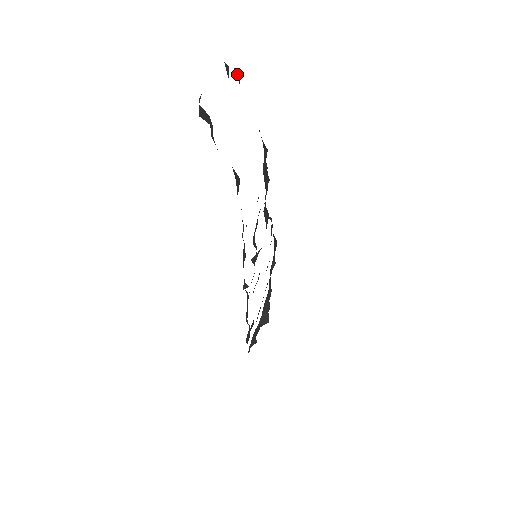
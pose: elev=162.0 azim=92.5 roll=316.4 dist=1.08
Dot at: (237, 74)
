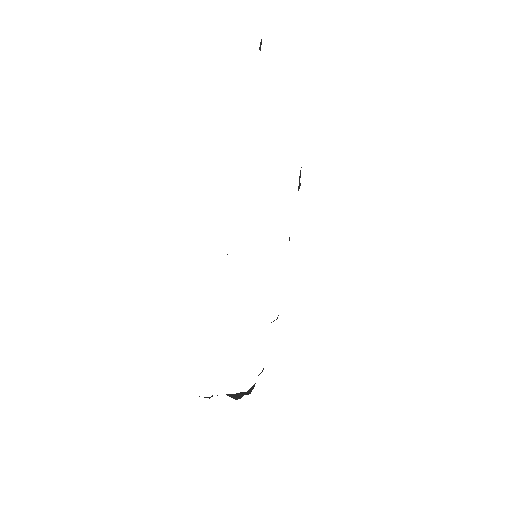
Dot at: occluded
